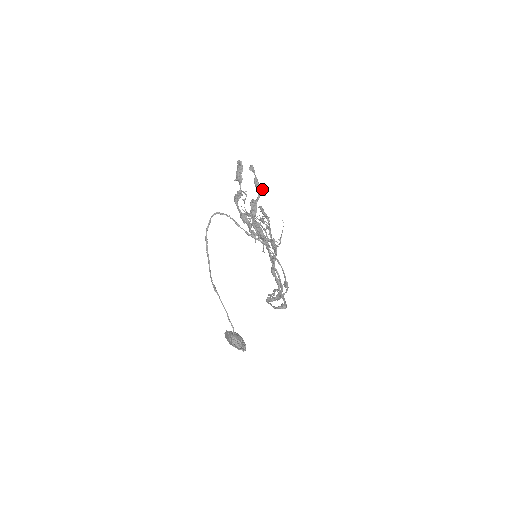
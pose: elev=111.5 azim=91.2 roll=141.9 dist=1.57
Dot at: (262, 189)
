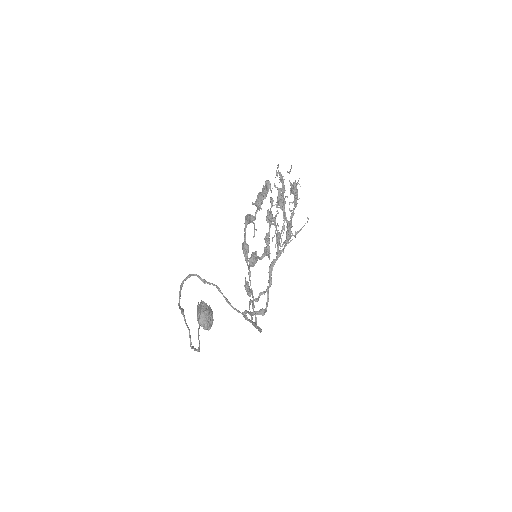
Dot at: (268, 253)
